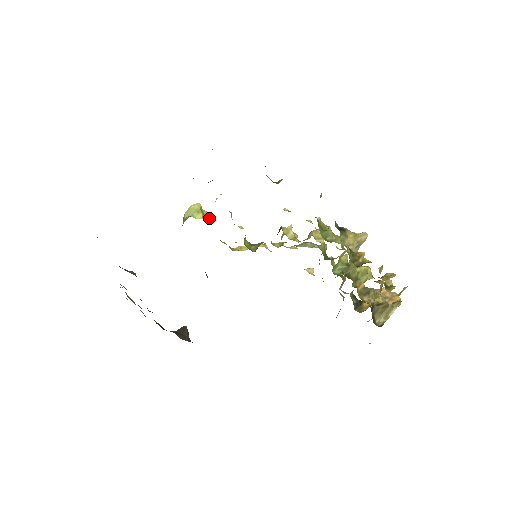
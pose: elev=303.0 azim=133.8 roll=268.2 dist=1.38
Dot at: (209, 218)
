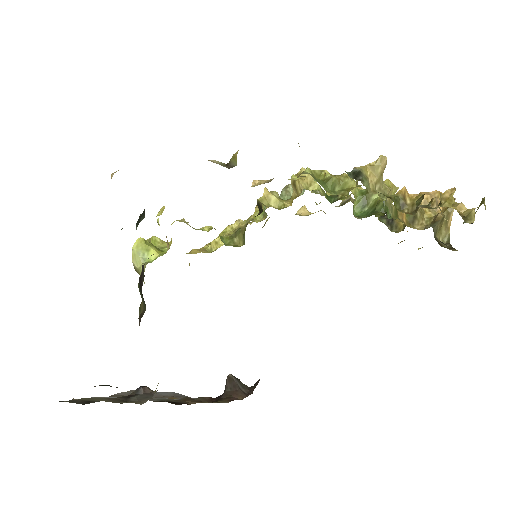
Dot at: (161, 243)
